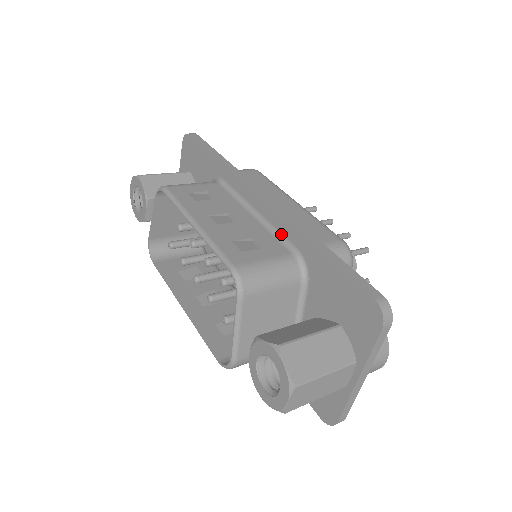
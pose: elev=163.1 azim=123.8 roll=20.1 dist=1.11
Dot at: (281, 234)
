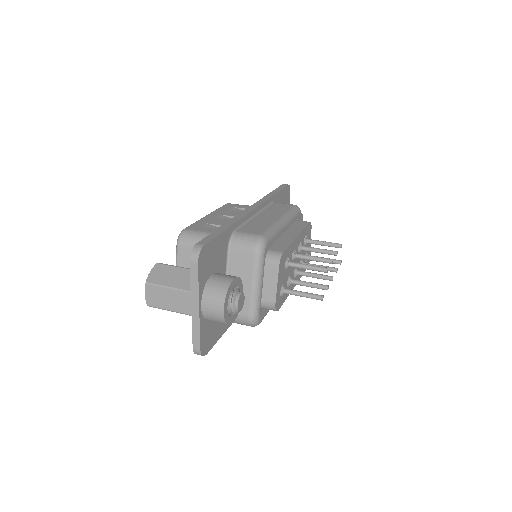
Dot at: occluded
